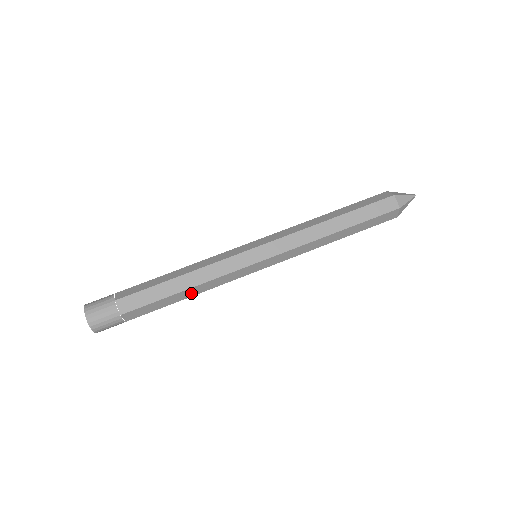
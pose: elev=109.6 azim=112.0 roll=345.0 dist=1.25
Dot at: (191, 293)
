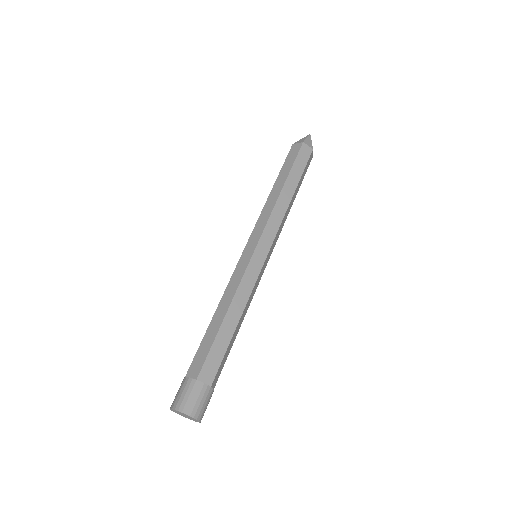
Dot at: (240, 322)
